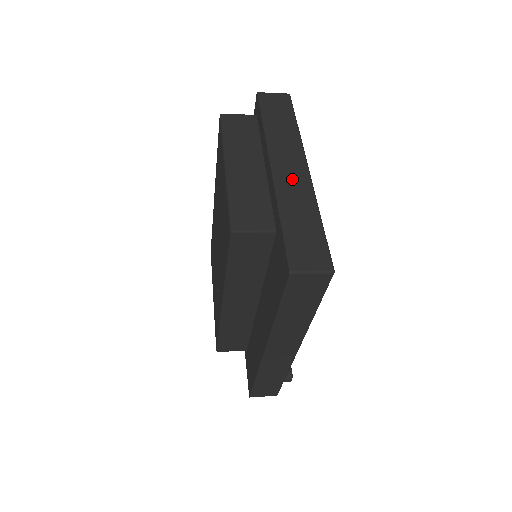
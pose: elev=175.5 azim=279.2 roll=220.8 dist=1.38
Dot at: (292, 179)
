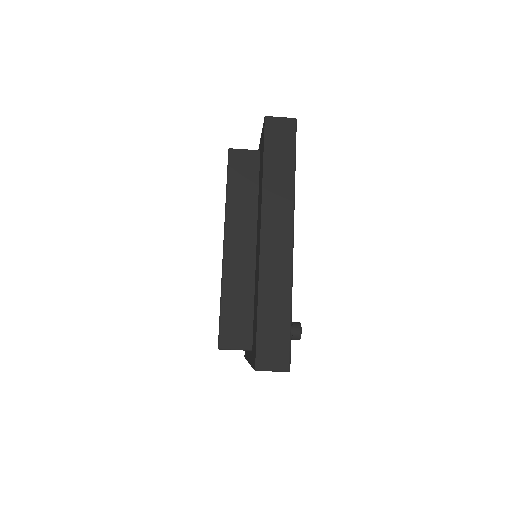
Dot at: occluded
